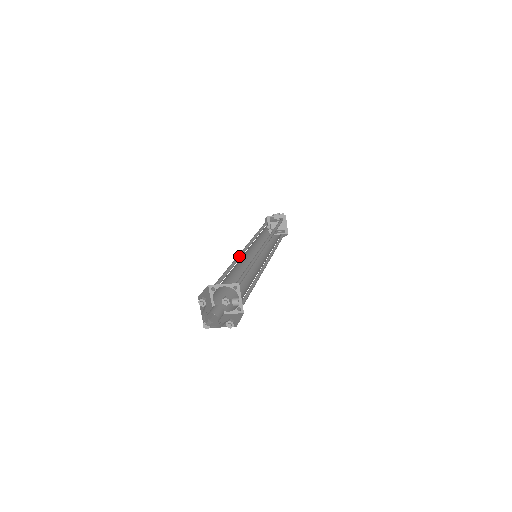
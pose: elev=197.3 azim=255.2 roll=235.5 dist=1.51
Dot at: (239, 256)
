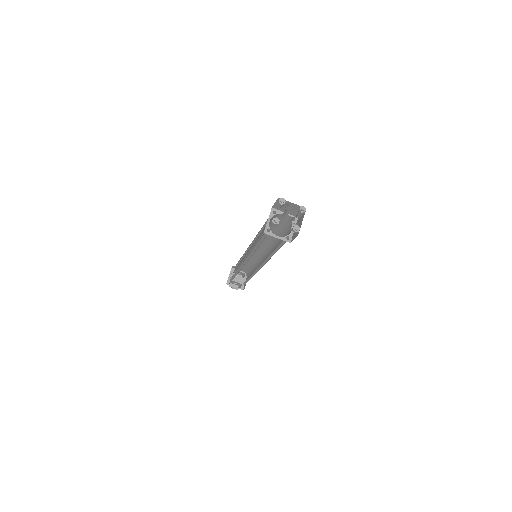
Dot at: occluded
